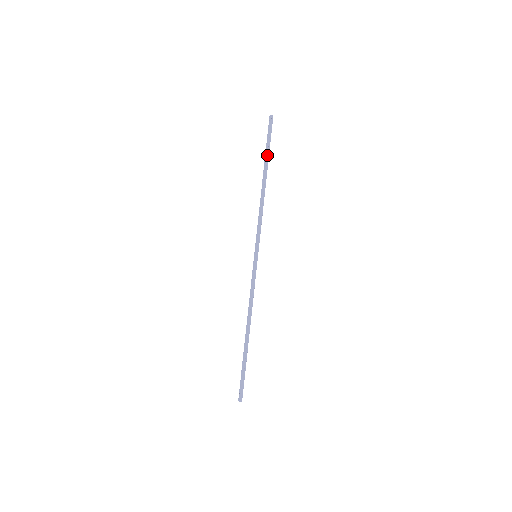
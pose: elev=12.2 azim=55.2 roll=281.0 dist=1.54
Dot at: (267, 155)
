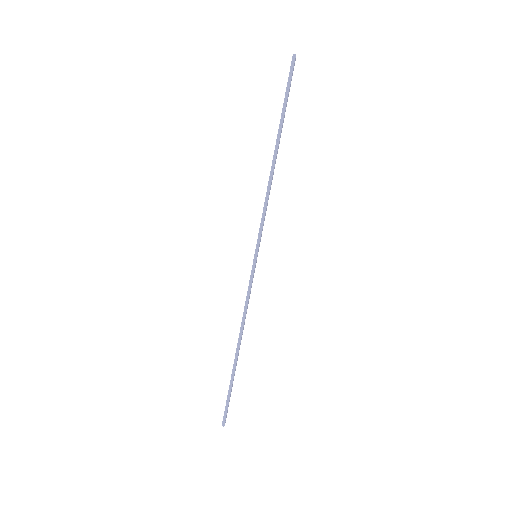
Dot at: (284, 116)
